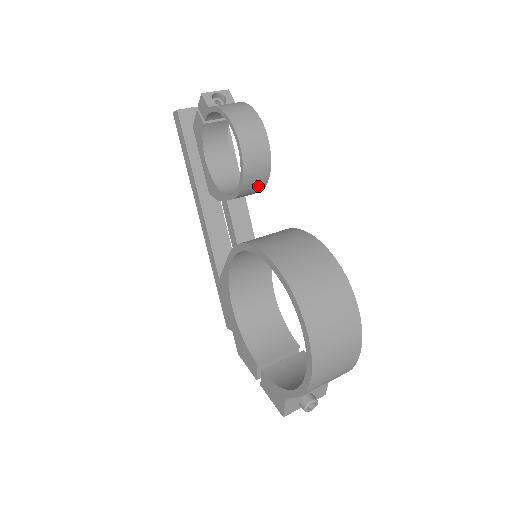
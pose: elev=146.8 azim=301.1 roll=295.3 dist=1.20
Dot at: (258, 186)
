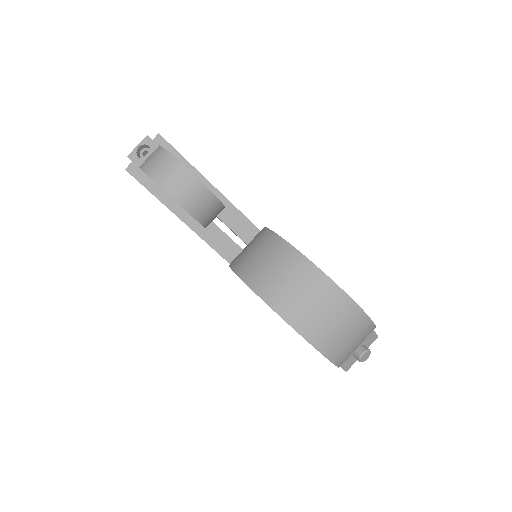
Dot at: (216, 211)
